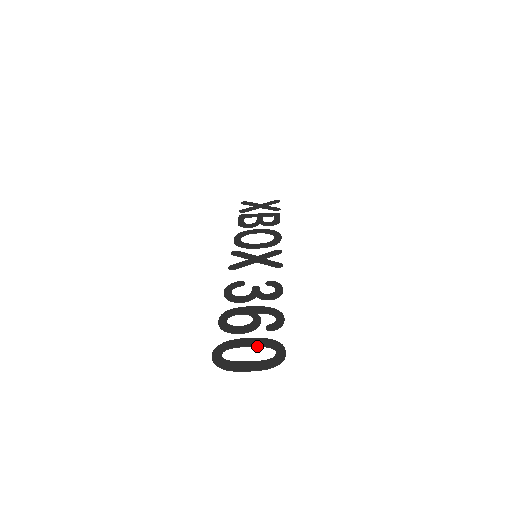
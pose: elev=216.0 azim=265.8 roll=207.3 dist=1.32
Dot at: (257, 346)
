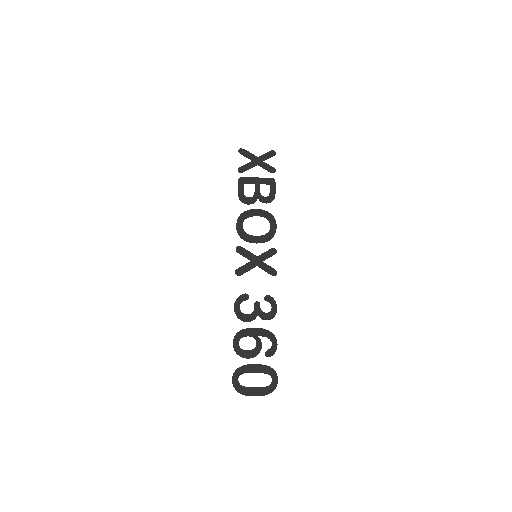
Dot at: occluded
